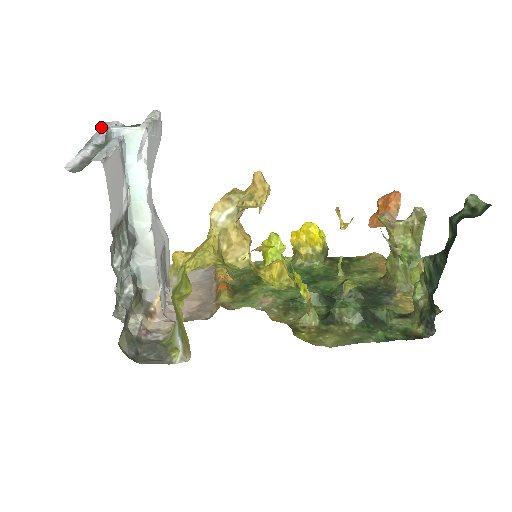
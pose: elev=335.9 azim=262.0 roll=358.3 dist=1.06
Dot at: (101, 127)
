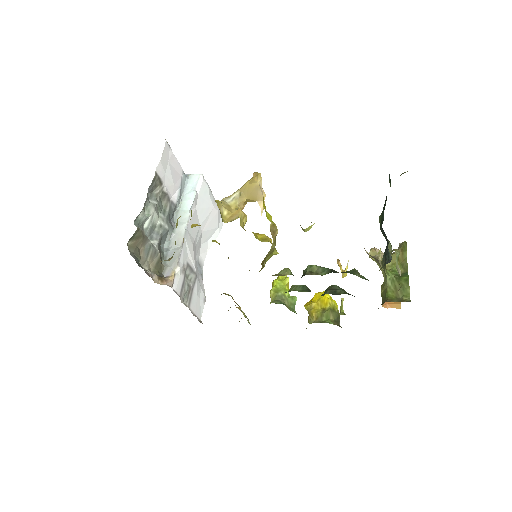
Dot at: occluded
